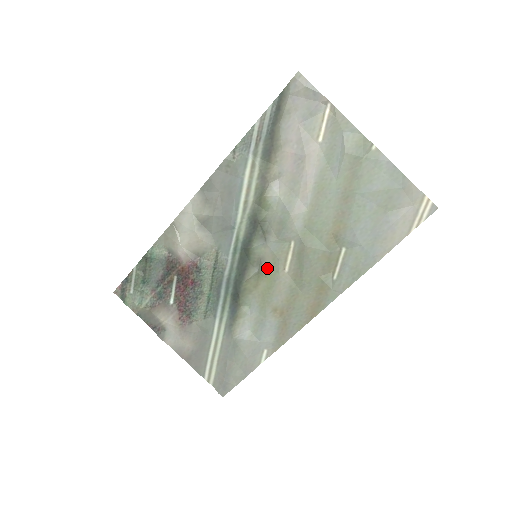
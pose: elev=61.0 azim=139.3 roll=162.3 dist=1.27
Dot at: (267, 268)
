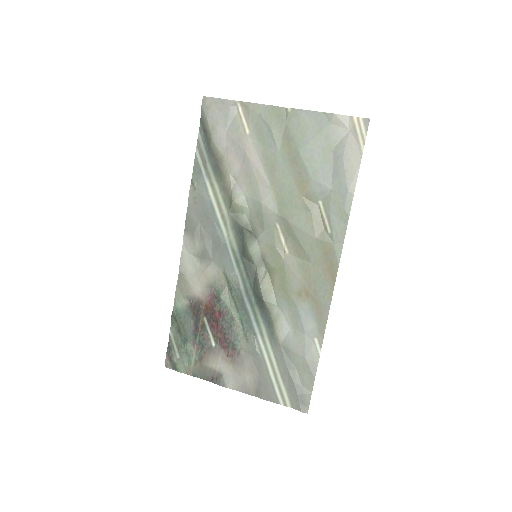
Dot at: (271, 261)
